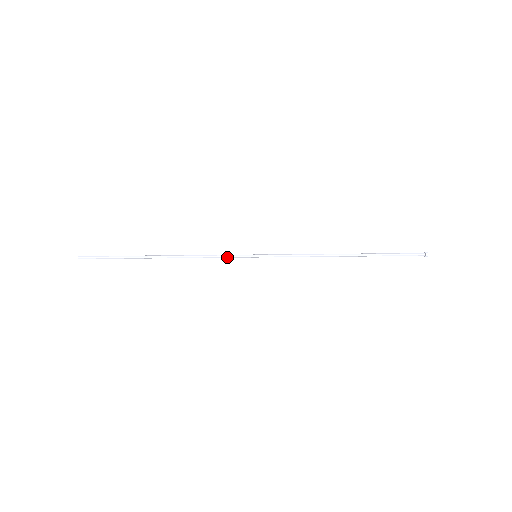
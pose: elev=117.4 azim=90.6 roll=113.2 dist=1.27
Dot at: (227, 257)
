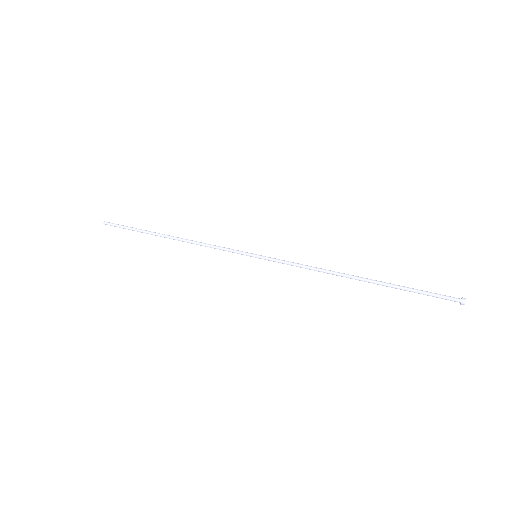
Dot at: (228, 249)
